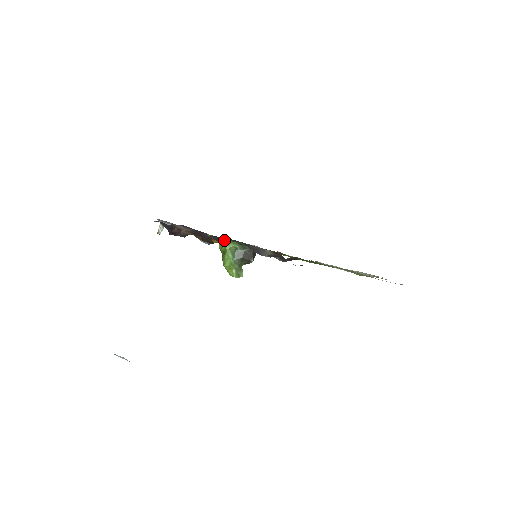
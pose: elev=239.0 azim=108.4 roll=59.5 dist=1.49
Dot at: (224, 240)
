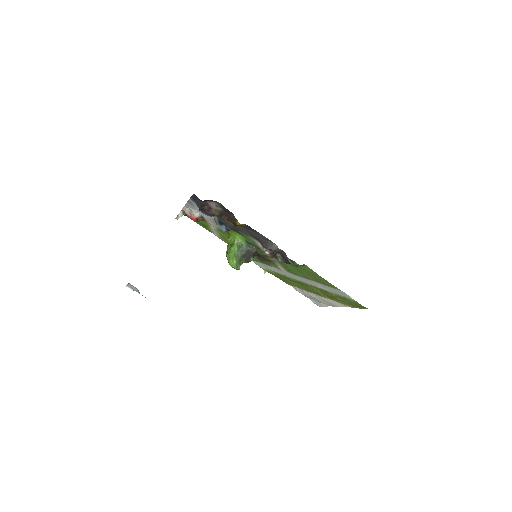
Dot at: (245, 225)
